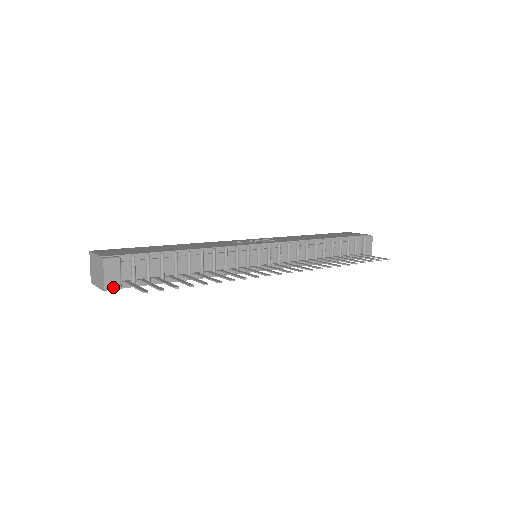
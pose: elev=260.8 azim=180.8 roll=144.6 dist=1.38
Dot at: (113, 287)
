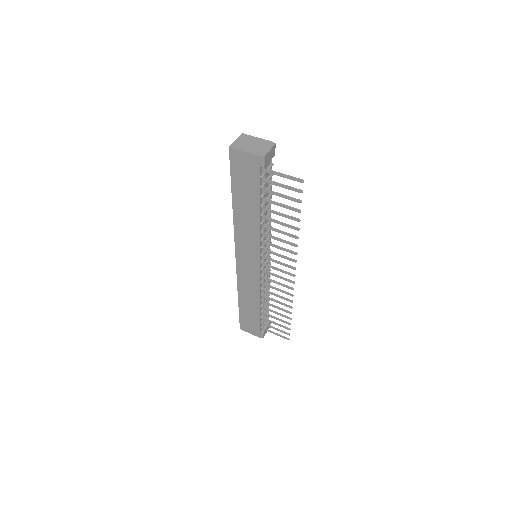
Dot at: (265, 162)
